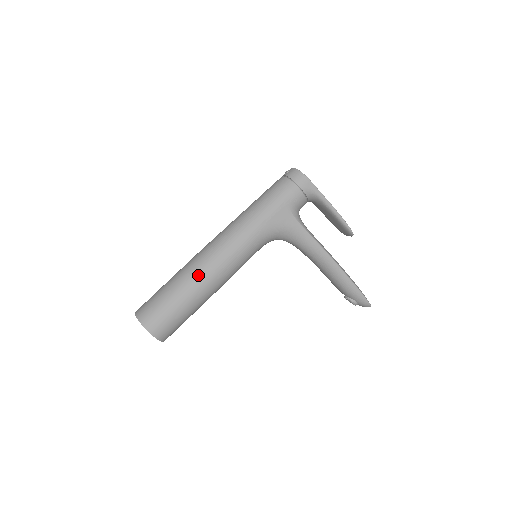
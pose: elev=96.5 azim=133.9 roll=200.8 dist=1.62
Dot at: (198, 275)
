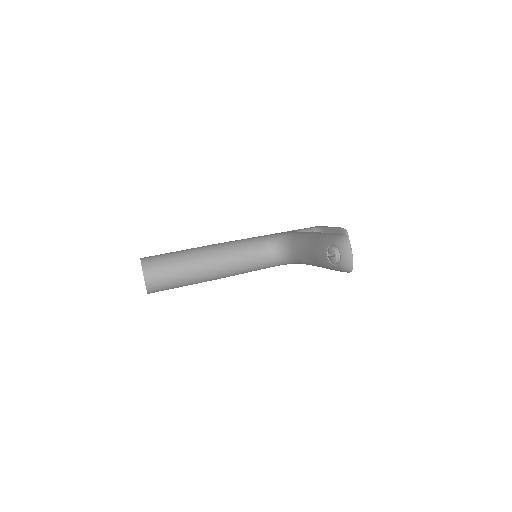
Dot at: occluded
